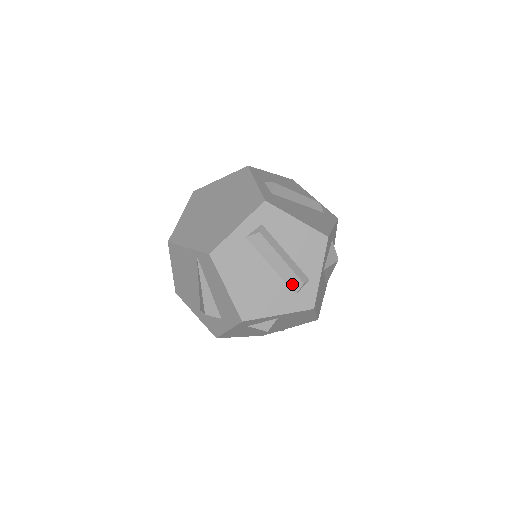
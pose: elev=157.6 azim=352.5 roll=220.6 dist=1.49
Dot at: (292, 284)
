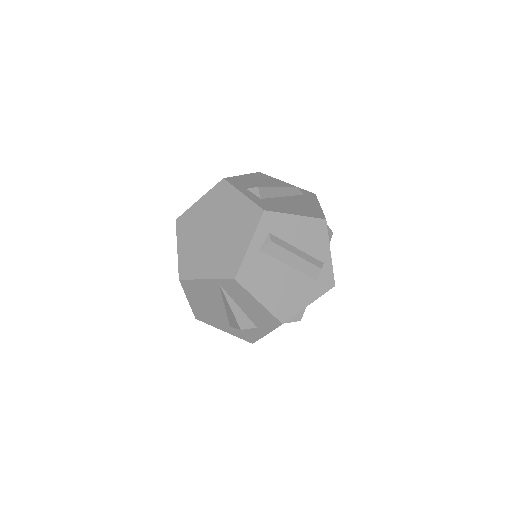
Dot at: (311, 273)
